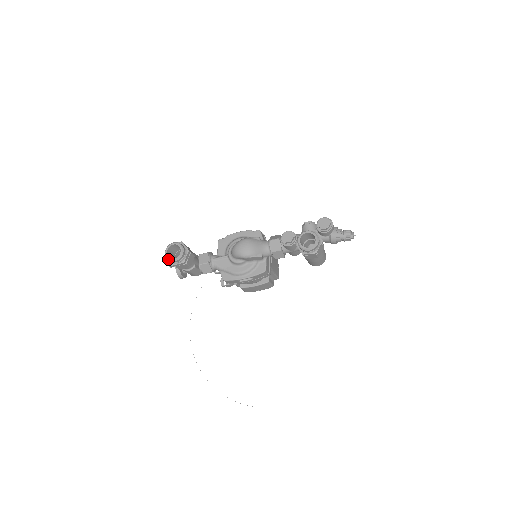
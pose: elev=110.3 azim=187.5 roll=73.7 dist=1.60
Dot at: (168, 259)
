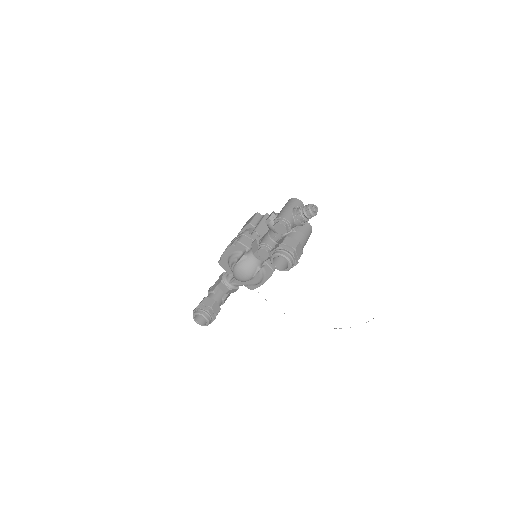
Dot at: occluded
